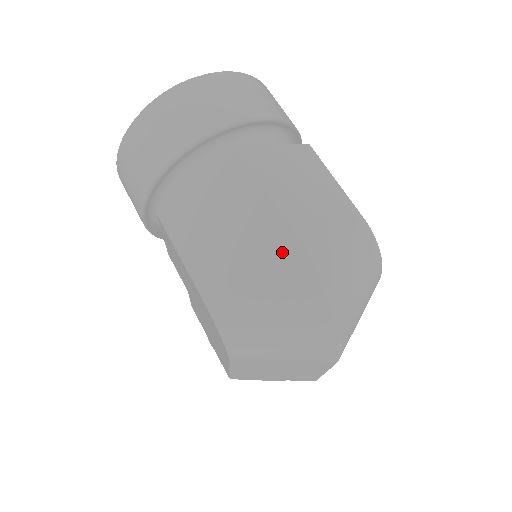
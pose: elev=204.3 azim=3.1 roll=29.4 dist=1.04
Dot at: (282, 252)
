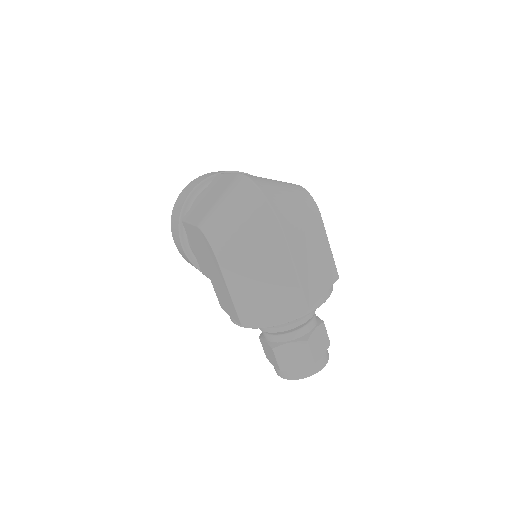
Dot at: (232, 183)
